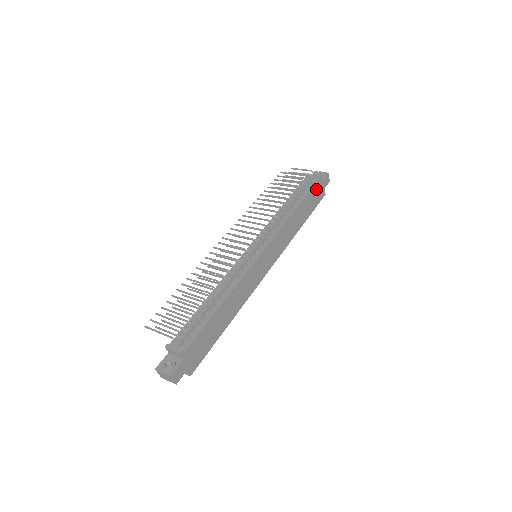
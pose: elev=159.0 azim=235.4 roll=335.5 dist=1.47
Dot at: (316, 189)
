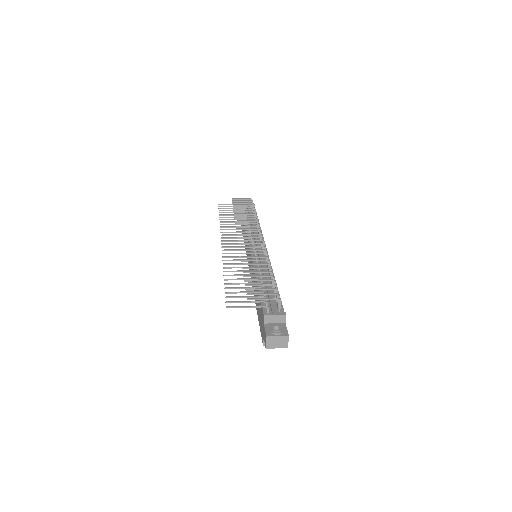
Dot at: occluded
